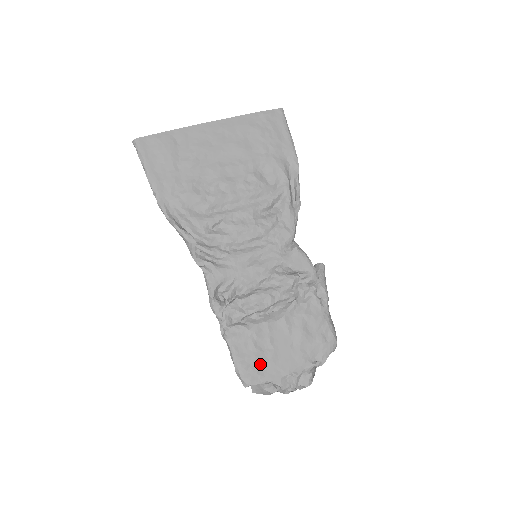
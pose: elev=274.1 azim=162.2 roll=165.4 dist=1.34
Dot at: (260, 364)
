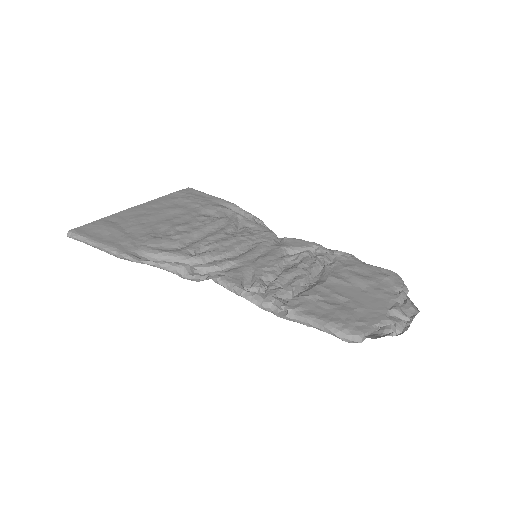
Dot at: (351, 314)
